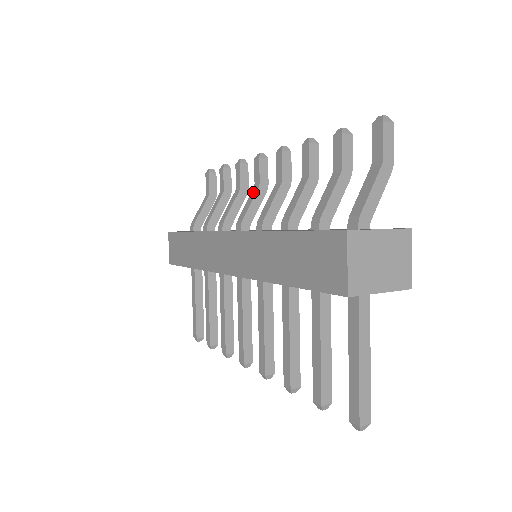
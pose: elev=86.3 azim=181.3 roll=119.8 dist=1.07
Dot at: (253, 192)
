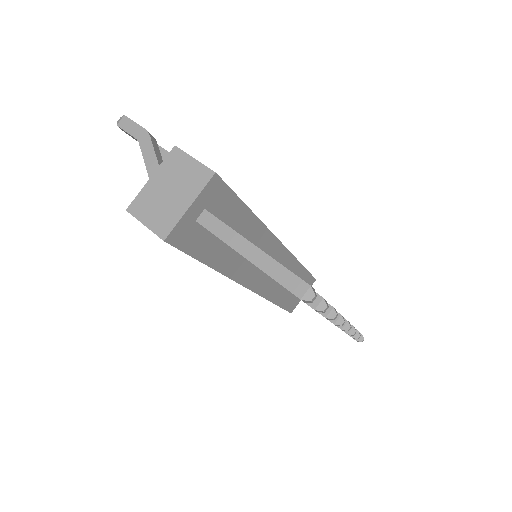
Dot at: occluded
